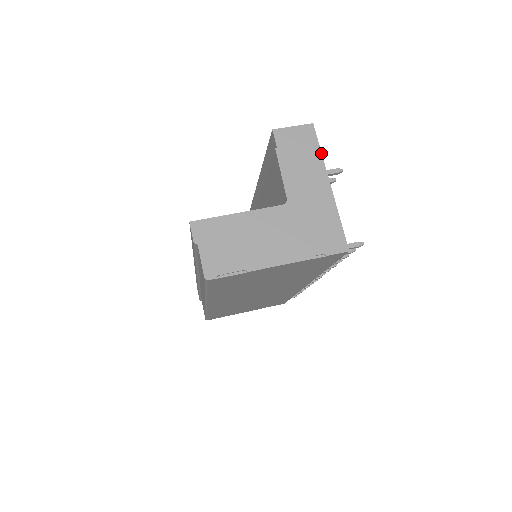
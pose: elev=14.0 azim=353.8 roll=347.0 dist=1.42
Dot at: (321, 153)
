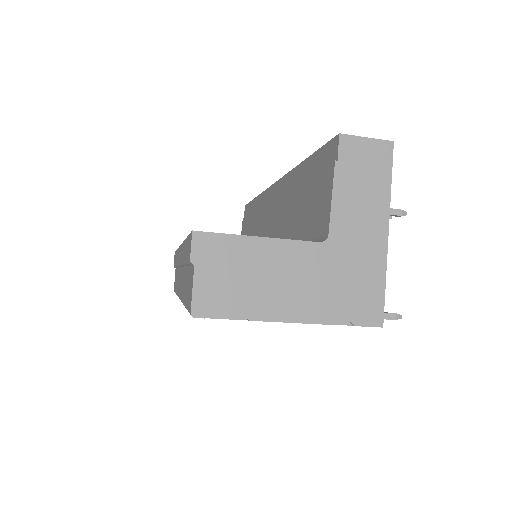
Dot at: occluded
